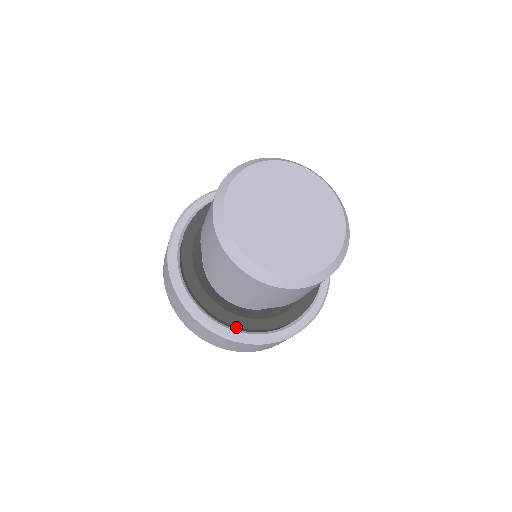
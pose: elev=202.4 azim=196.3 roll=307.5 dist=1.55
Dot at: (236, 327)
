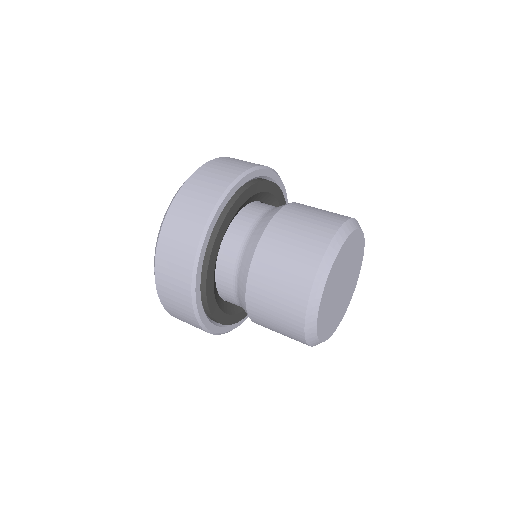
Dot at: occluded
